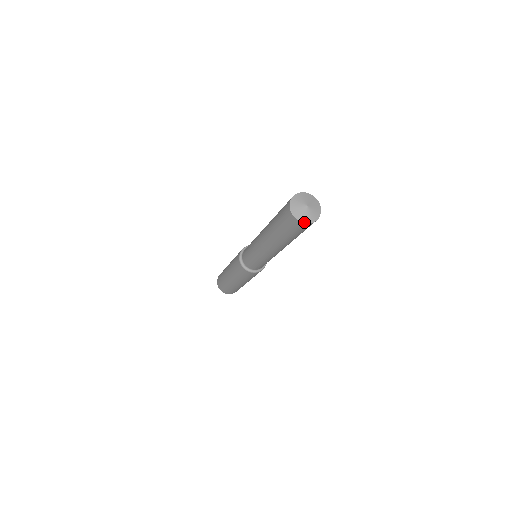
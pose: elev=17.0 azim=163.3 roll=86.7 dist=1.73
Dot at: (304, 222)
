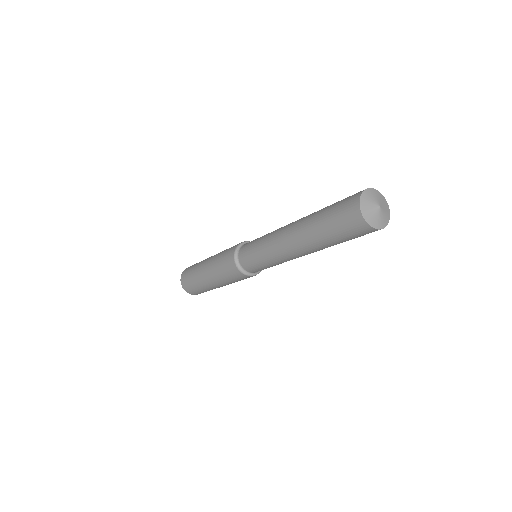
Dot at: (383, 227)
